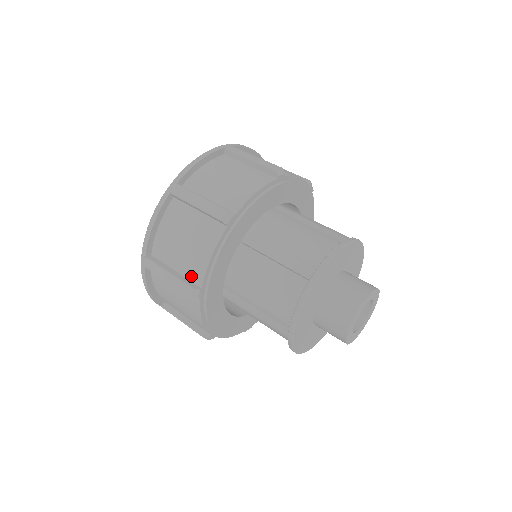
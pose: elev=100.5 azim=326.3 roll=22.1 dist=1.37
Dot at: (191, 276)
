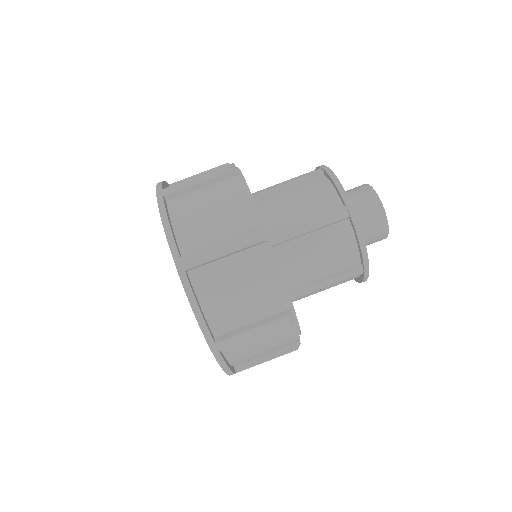
Dot at: (273, 310)
